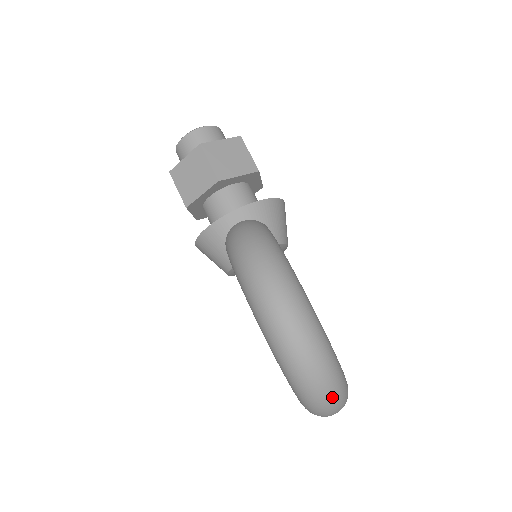
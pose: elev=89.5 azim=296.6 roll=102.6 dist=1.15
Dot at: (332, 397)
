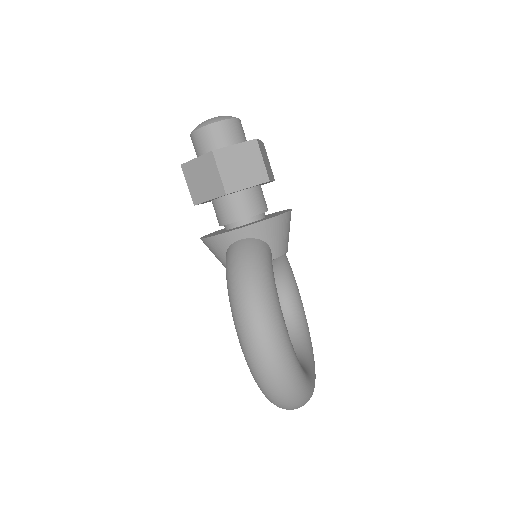
Dot at: (295, 407)
